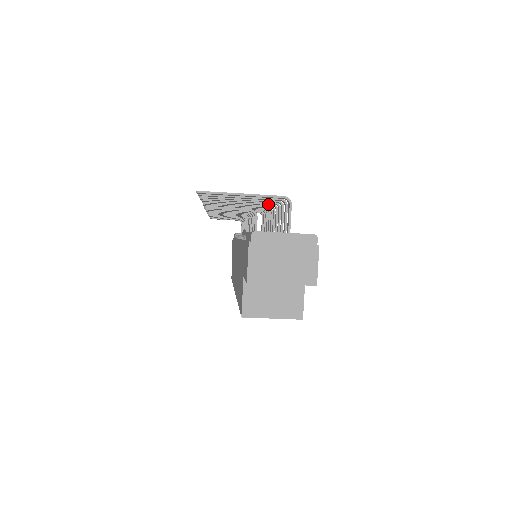
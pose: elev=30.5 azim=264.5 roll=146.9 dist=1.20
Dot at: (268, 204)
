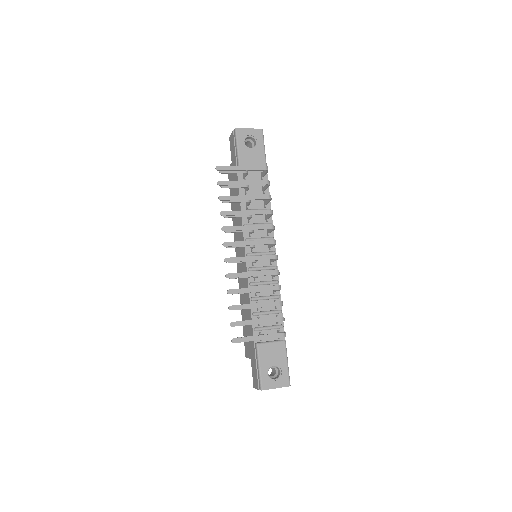
Dot at: occluded
